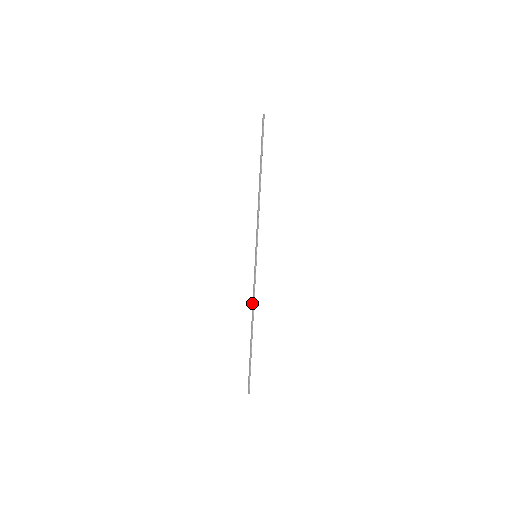
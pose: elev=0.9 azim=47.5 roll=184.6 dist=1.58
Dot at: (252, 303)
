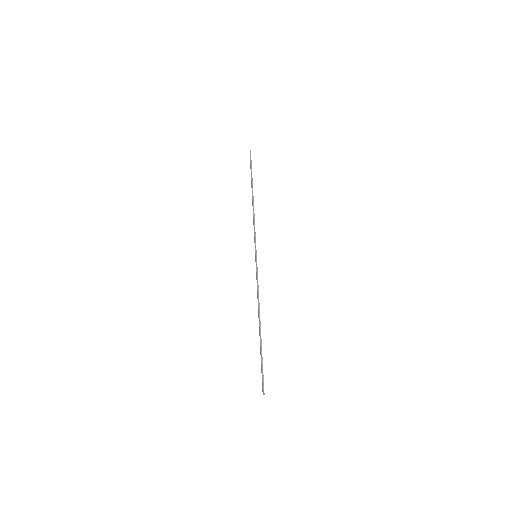
Dot at: occluded
